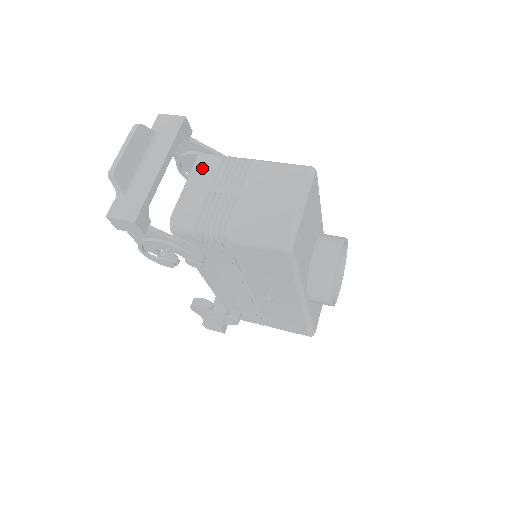
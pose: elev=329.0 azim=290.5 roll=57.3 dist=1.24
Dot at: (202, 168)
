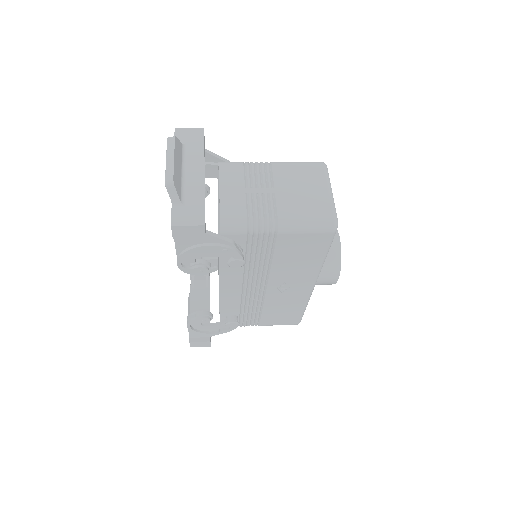
Dot at: (229, 174)
